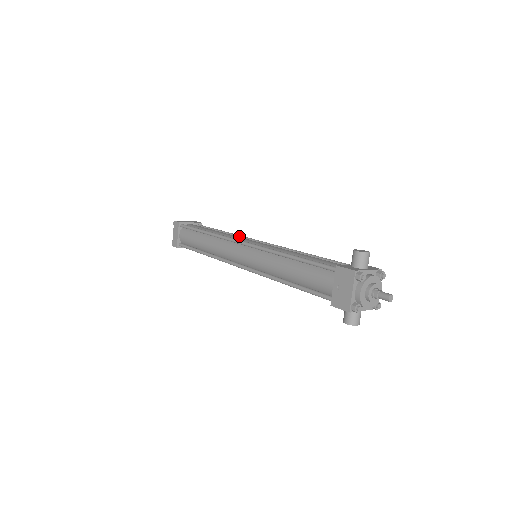
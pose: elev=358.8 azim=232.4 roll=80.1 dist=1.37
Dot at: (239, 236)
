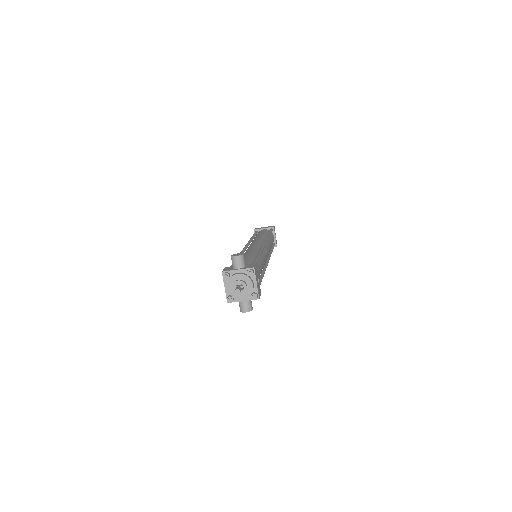
Dot at: occluded
